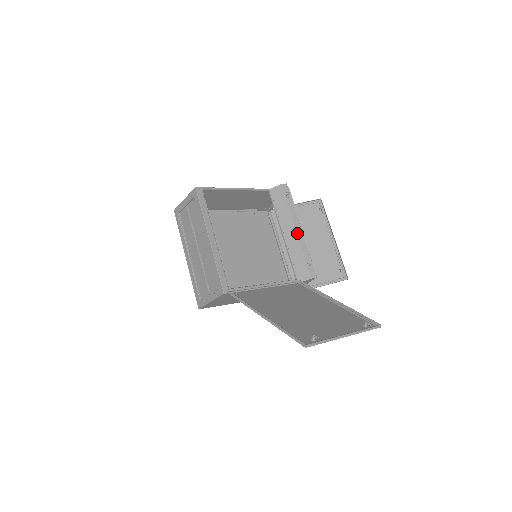
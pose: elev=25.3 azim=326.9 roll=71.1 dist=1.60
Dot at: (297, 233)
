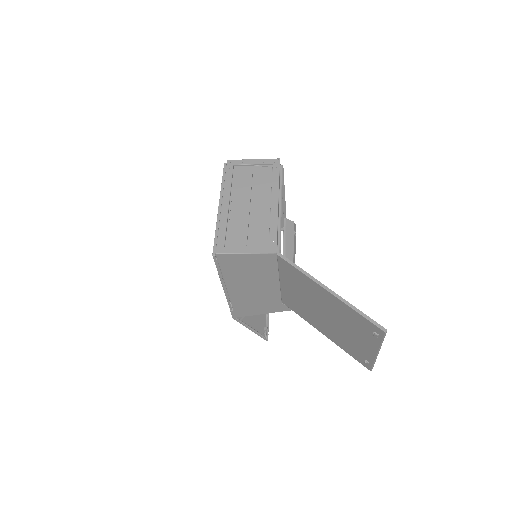
Dot at: occluded
